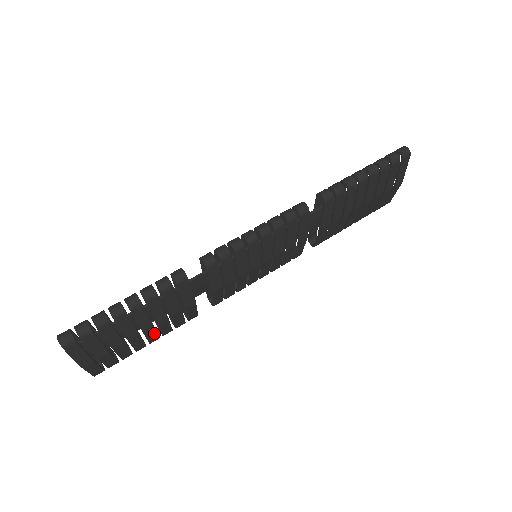
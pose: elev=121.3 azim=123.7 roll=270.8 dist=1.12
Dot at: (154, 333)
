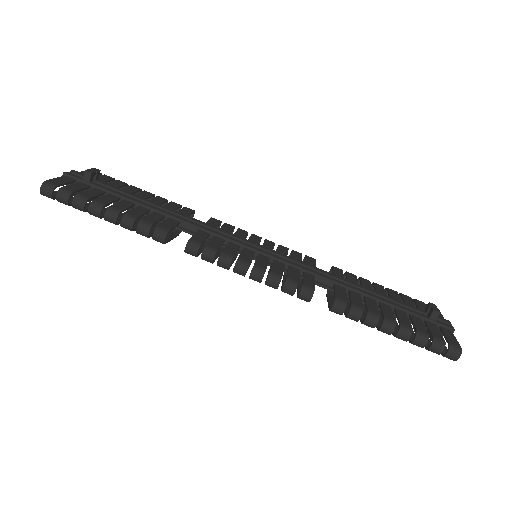
Dot at: occluded
